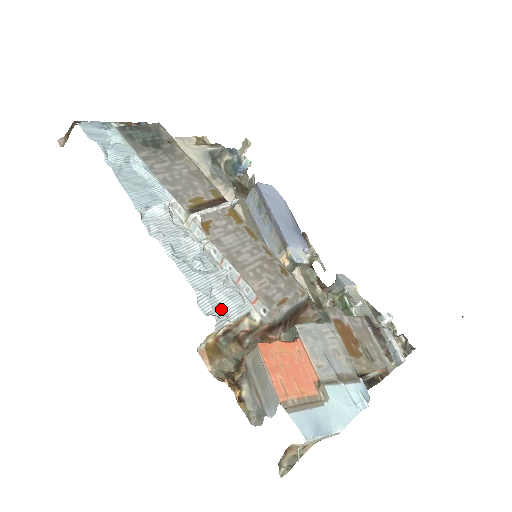
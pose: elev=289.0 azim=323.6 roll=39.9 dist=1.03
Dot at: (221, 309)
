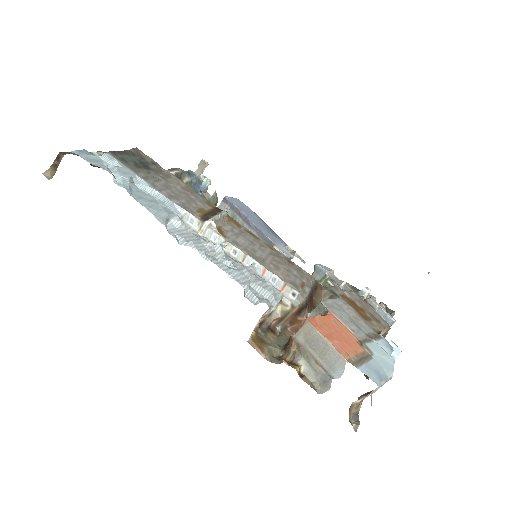
Dot at: (263, 298)
